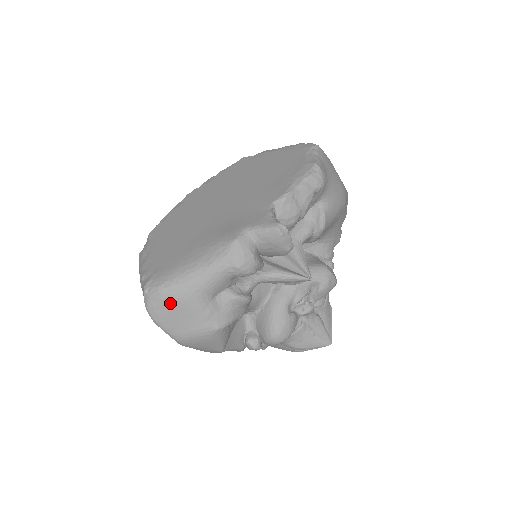
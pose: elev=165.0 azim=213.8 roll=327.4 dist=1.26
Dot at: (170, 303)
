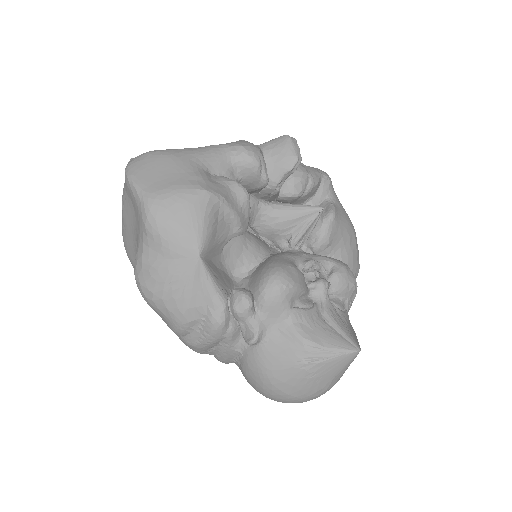
Dot at: (157, 158)
